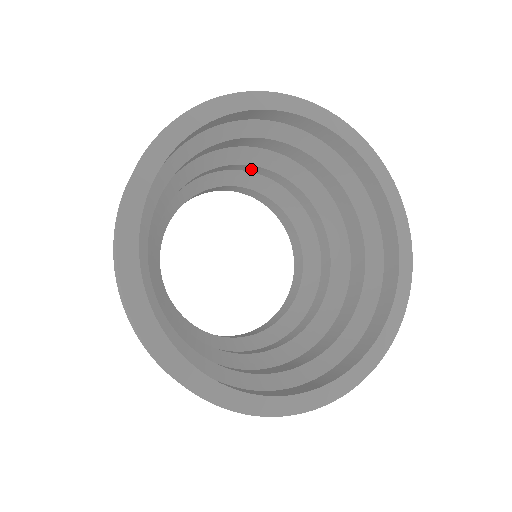
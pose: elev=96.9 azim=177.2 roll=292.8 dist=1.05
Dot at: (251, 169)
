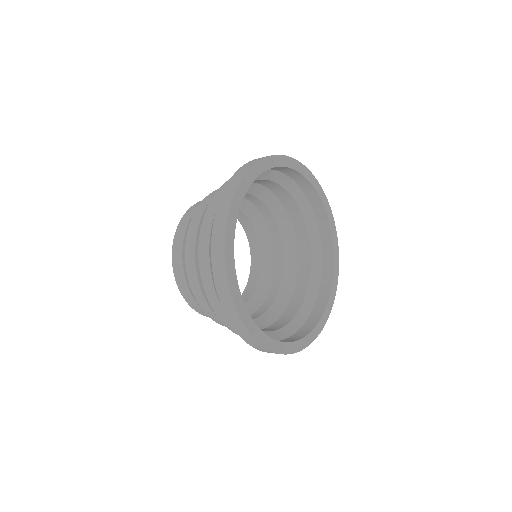
Dot at: occluded
